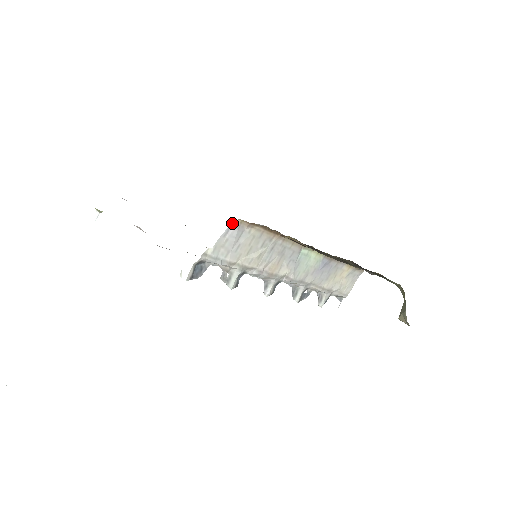
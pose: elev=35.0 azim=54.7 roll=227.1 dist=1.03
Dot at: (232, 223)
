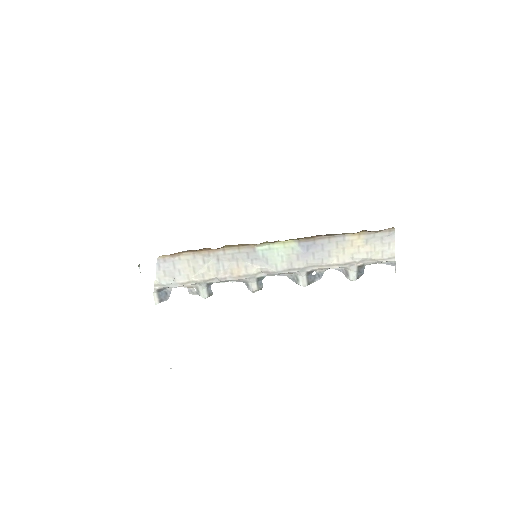
Dot at: (158, 260)
